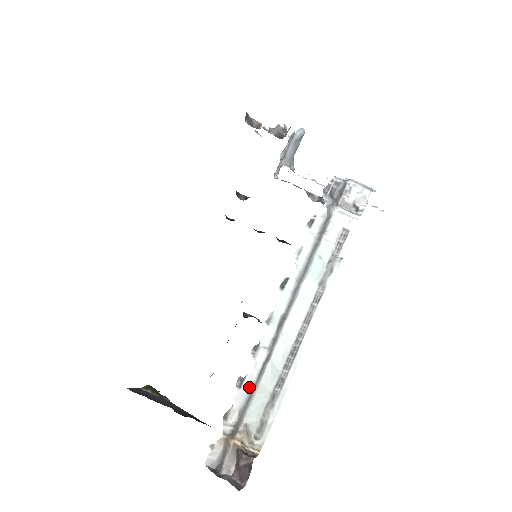
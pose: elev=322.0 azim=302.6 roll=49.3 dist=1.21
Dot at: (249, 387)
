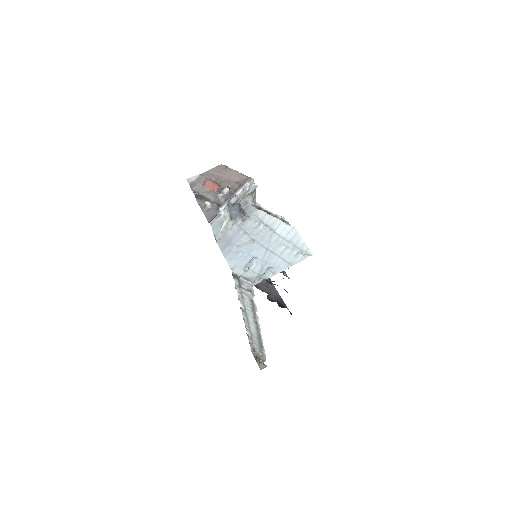
Dot at: (251, 339)
